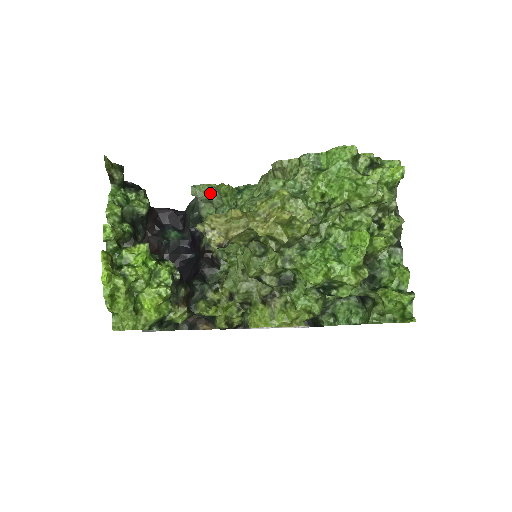
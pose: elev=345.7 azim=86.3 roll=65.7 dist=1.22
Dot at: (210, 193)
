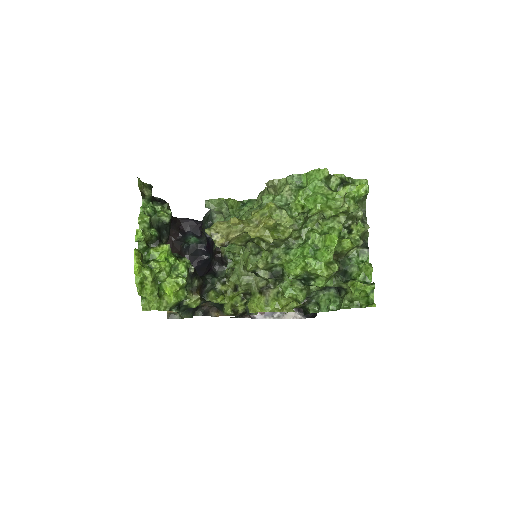
Dot at: (221, 206)
